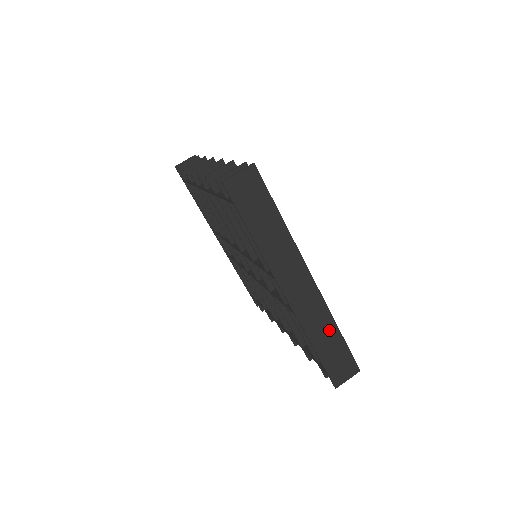
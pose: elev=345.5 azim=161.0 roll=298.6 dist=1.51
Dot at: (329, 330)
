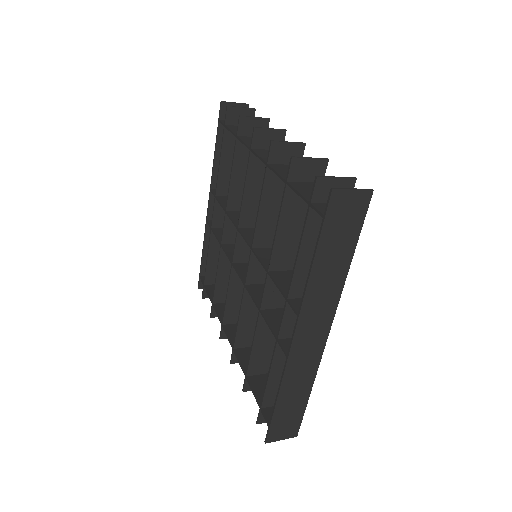
Dot at: (303, 388)
